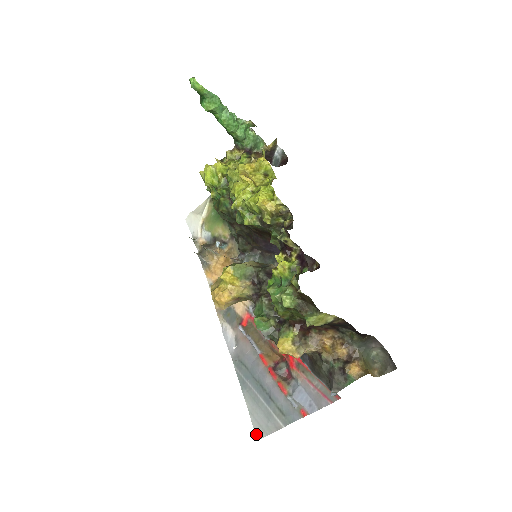
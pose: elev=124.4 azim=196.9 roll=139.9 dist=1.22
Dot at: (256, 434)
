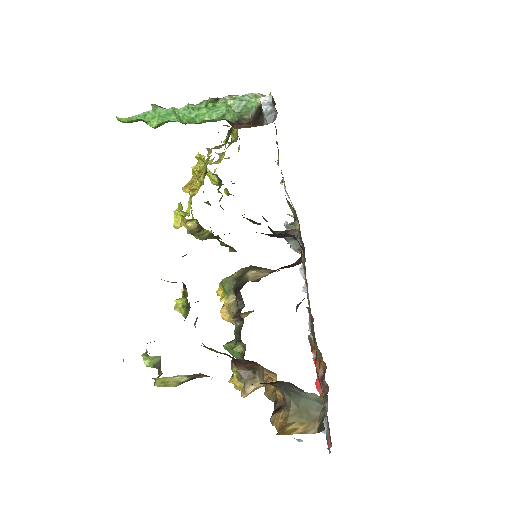
Dot at: occluded
